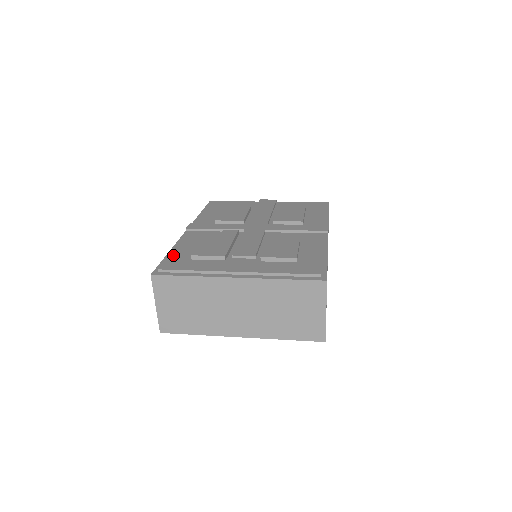
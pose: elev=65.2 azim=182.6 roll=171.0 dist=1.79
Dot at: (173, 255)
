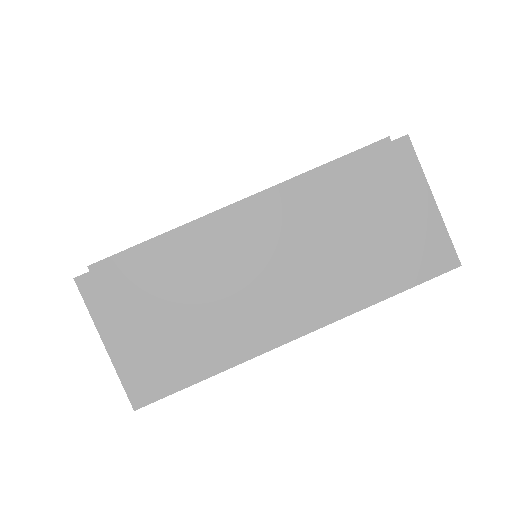
Dot at: occluded
